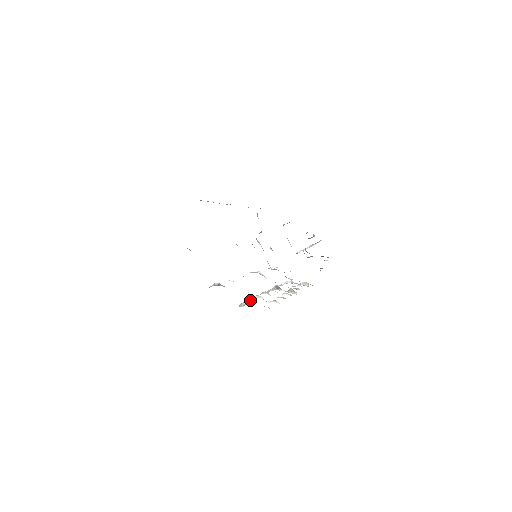
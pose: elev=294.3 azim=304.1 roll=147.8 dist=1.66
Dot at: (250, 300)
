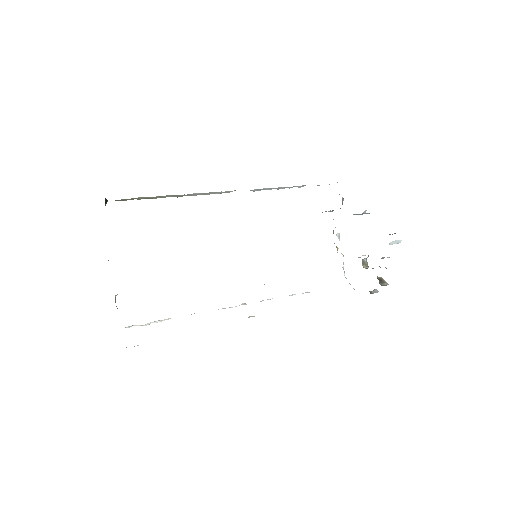
Dot at: (164, 319)
